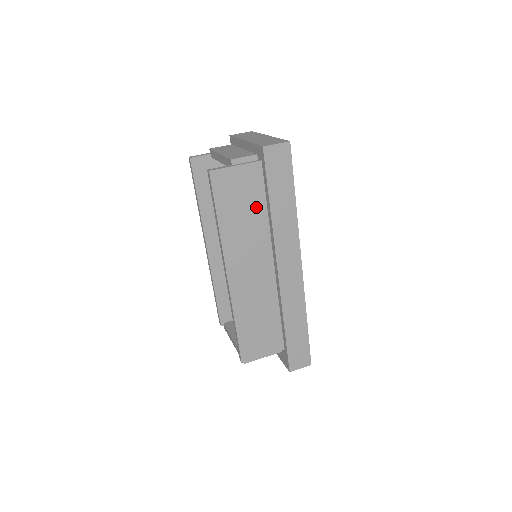
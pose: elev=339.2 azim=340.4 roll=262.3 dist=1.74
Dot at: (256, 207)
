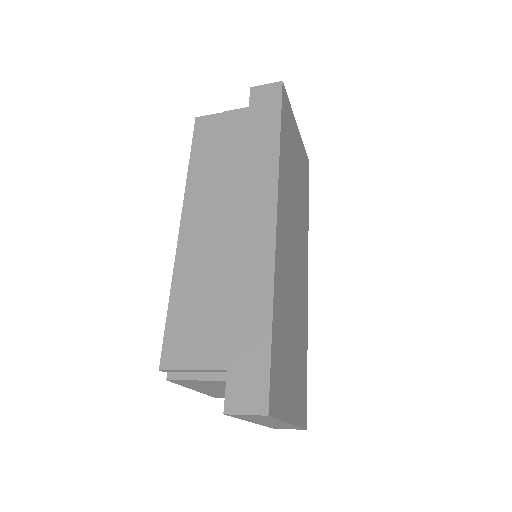
Dot at: (235, 152)
